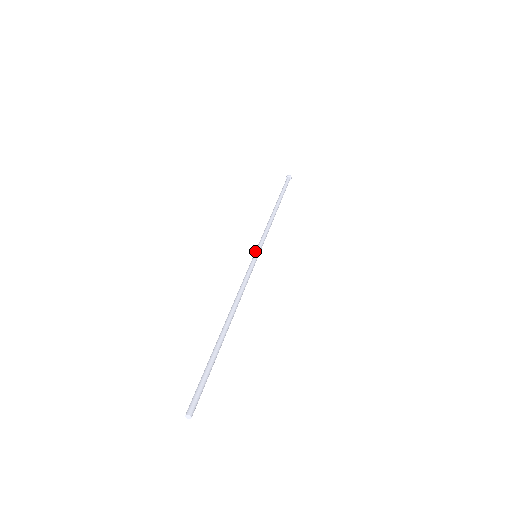
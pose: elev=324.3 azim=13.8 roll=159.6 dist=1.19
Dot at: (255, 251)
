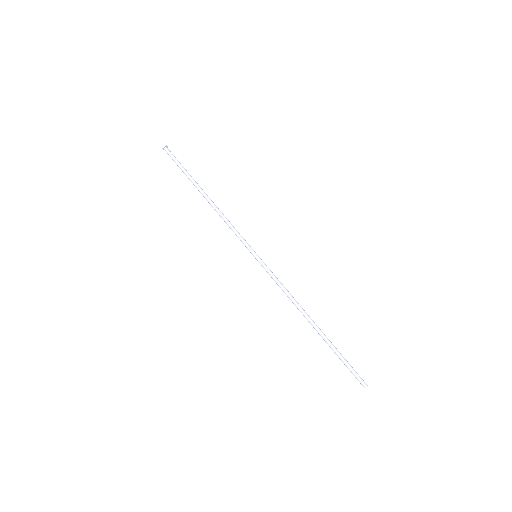
Dot at: (252, 252)
